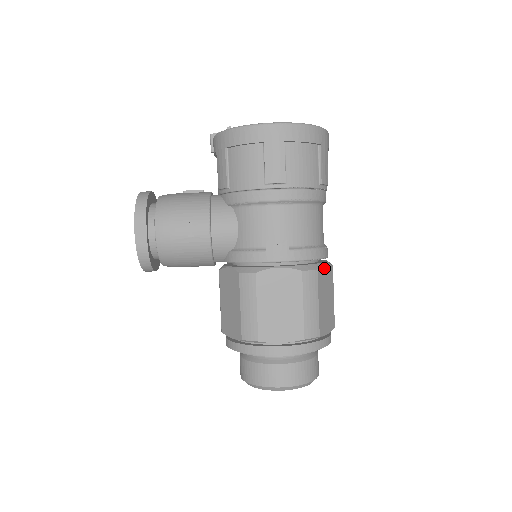
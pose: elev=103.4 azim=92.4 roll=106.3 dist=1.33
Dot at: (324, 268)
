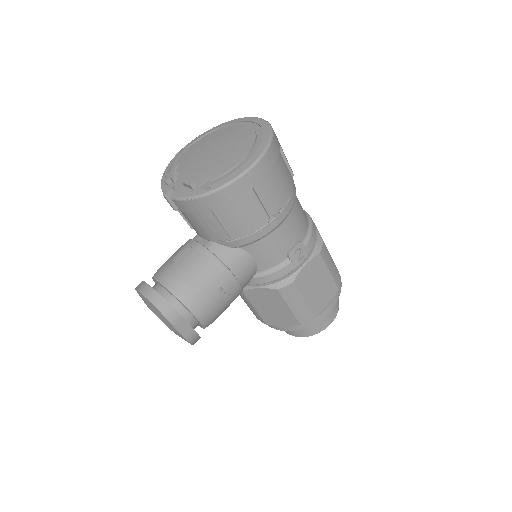
Dot at: occluded
